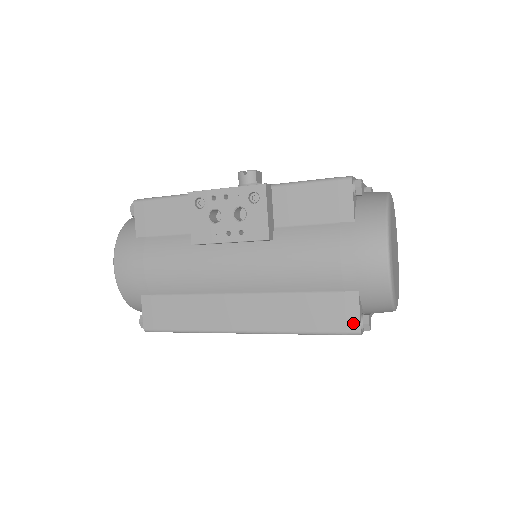
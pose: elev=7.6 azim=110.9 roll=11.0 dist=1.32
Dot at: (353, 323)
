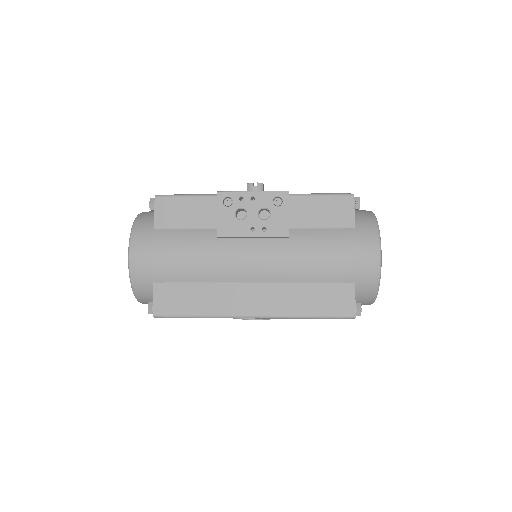
Dot at: (350, 308)
